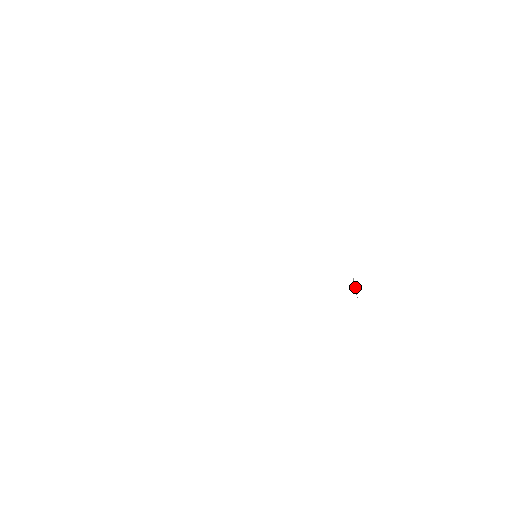
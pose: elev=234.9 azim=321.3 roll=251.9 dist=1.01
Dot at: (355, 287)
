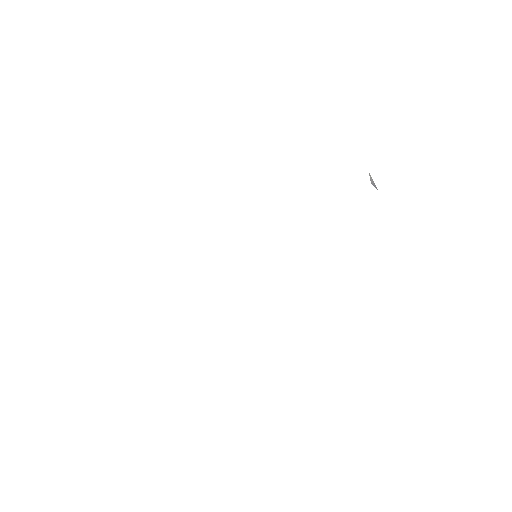
Dot at: (373, 181)
